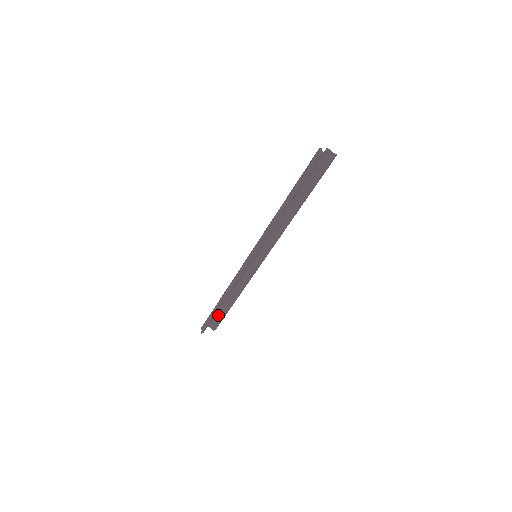
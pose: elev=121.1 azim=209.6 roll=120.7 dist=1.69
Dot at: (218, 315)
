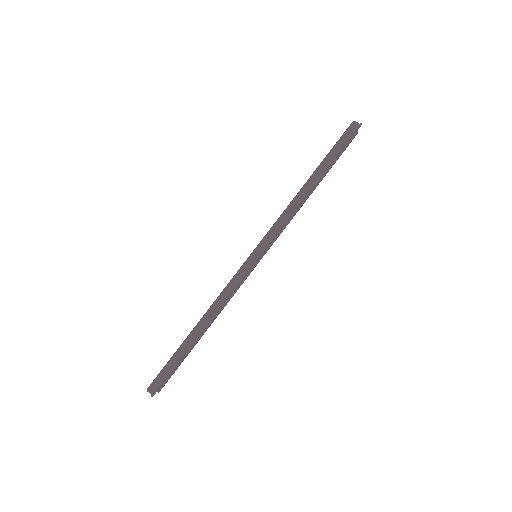
Dot at: occluded
